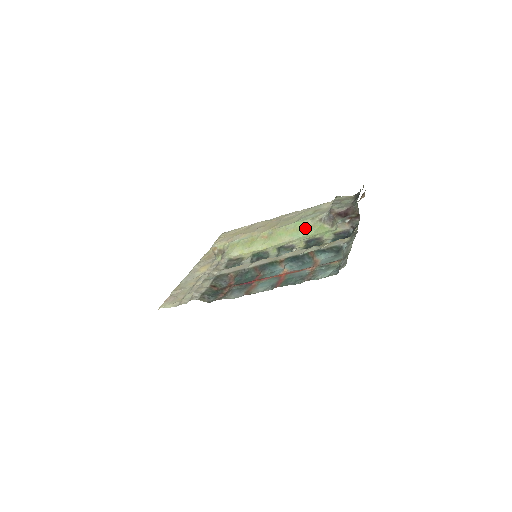
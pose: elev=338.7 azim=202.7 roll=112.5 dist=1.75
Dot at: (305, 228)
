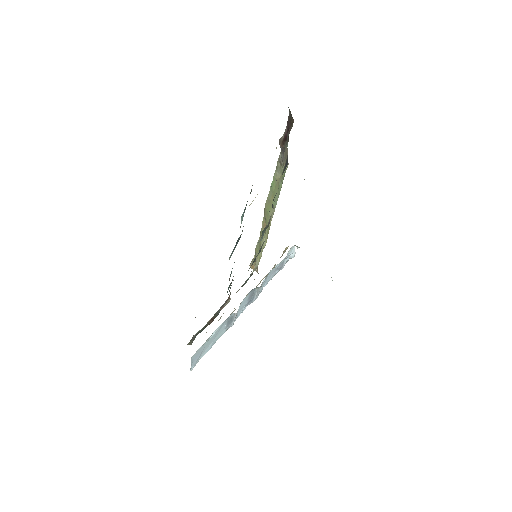
Dot at: (277, 186)
